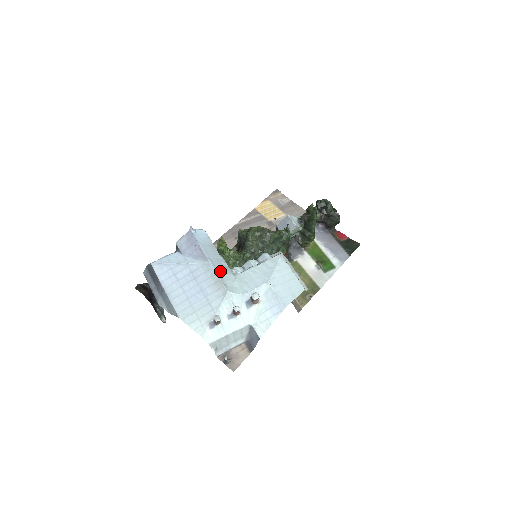
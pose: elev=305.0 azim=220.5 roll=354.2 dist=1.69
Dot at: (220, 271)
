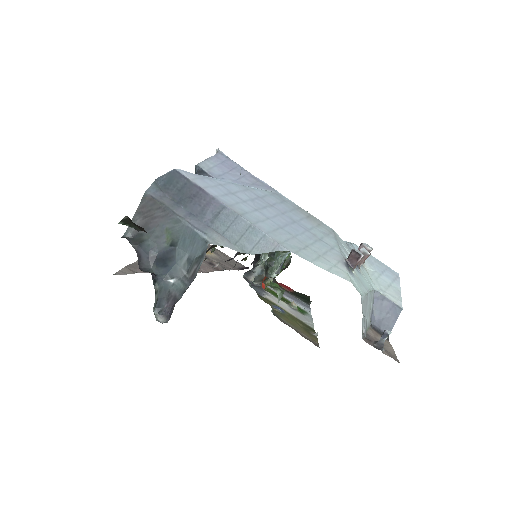
Dot at: occluded
